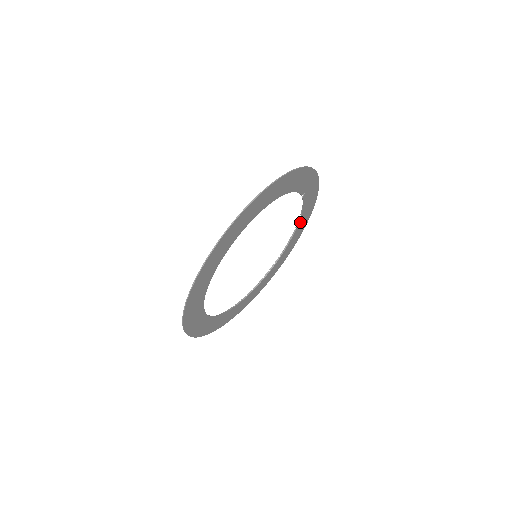
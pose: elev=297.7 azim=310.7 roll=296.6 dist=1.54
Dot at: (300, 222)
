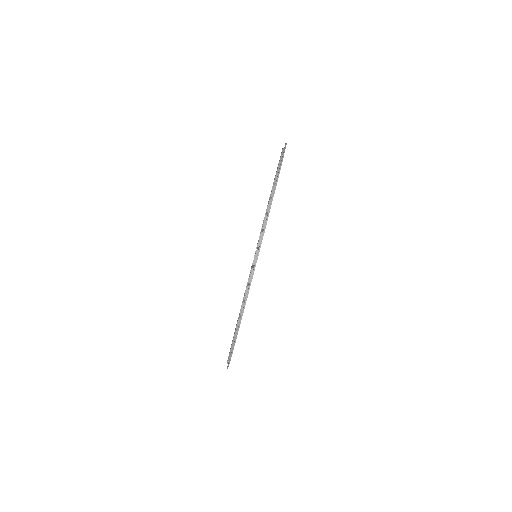
Dot at: occluded
